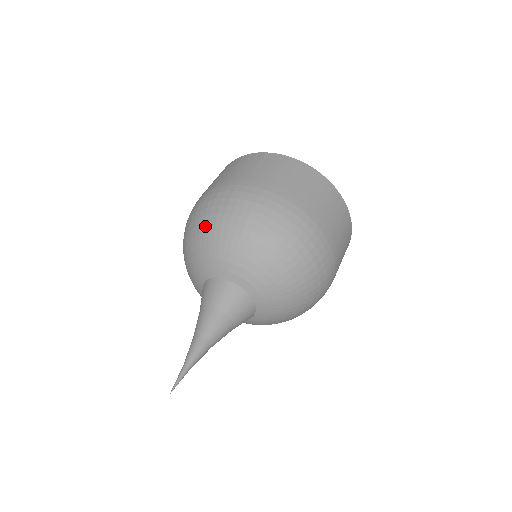
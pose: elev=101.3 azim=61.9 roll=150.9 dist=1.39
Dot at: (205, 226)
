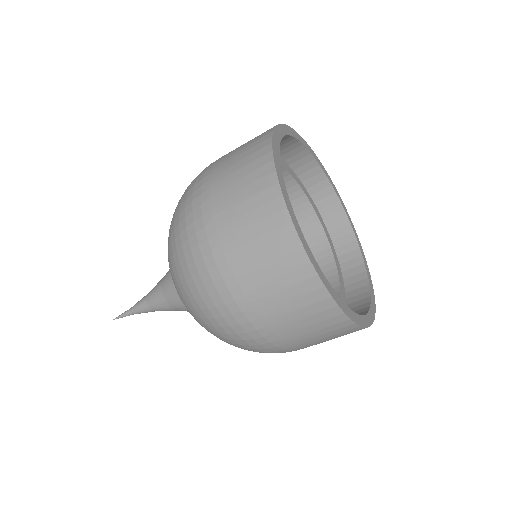
Dot at: (172, 219)
